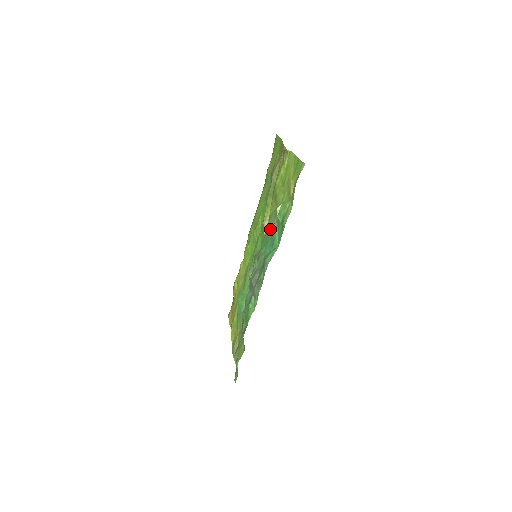
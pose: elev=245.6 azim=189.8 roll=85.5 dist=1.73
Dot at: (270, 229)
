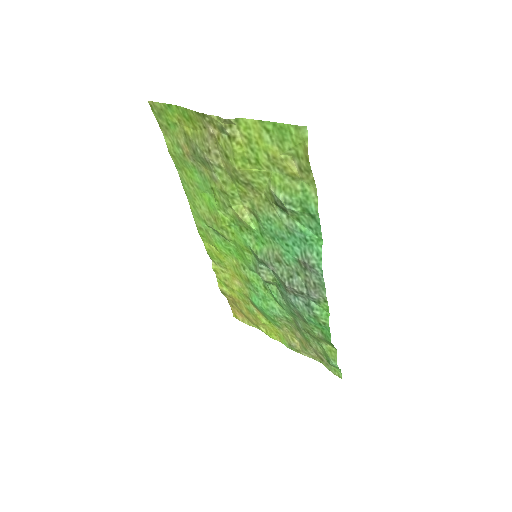
Dot at: (273, 224)
